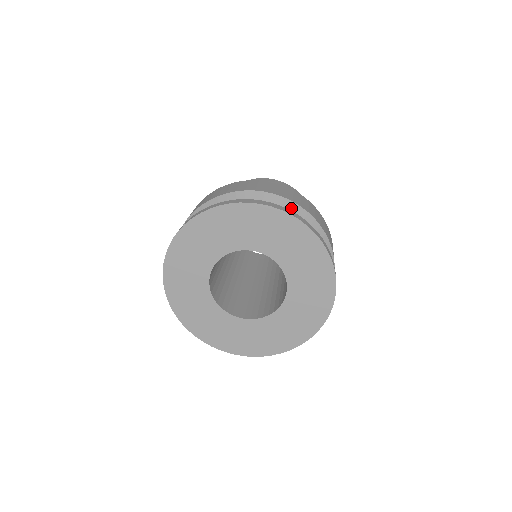
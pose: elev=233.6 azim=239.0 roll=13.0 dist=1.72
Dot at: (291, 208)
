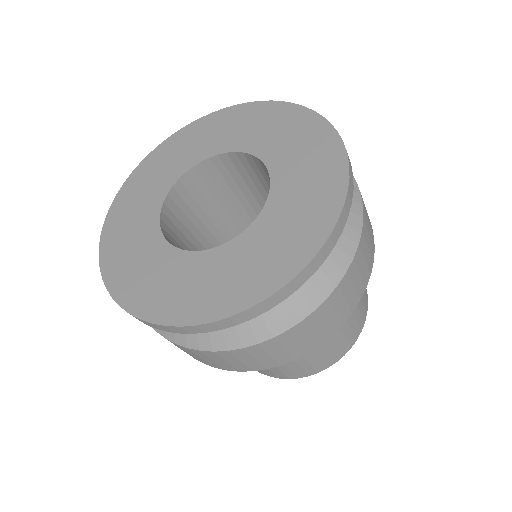
Dot at: occluded
